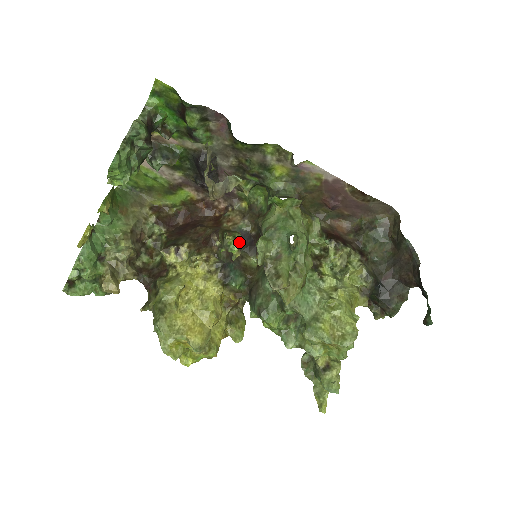
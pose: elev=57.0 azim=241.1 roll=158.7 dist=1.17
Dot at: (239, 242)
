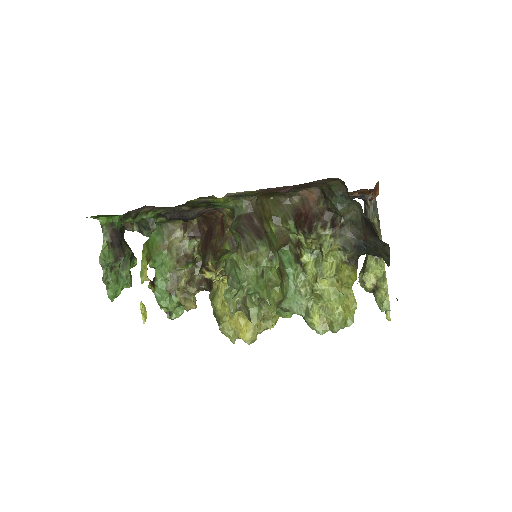
Dot at: occluded
